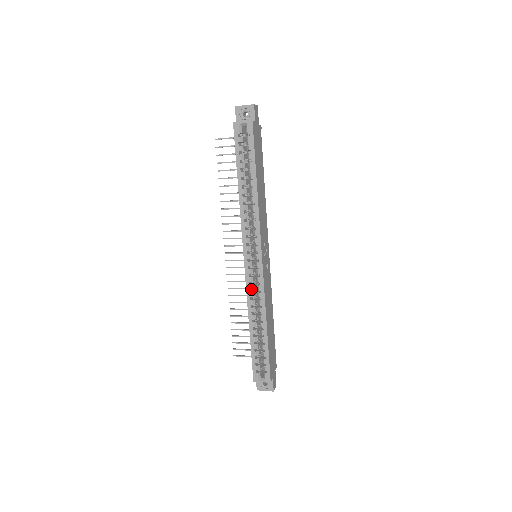
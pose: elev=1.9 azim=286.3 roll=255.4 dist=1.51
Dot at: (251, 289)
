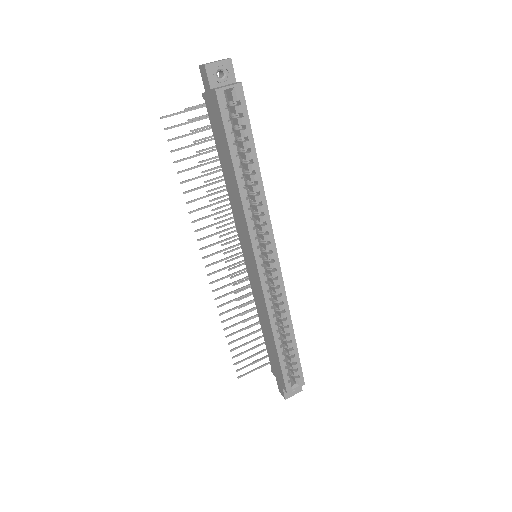
Dot at: (270, 297)
